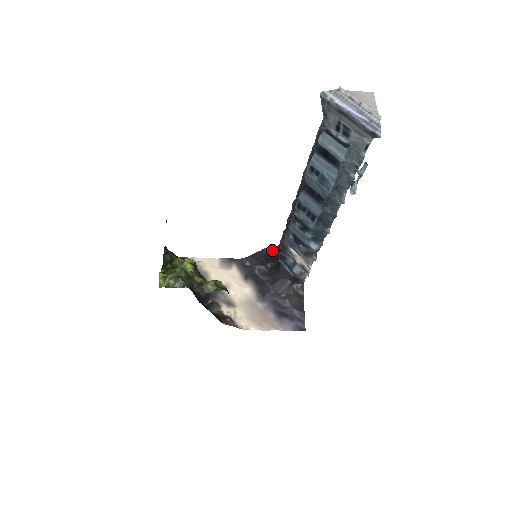
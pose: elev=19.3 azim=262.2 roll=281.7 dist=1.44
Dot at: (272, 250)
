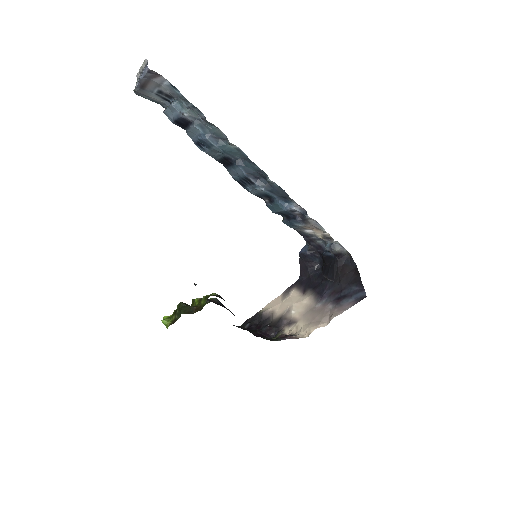
Dot at: (304, 248)
